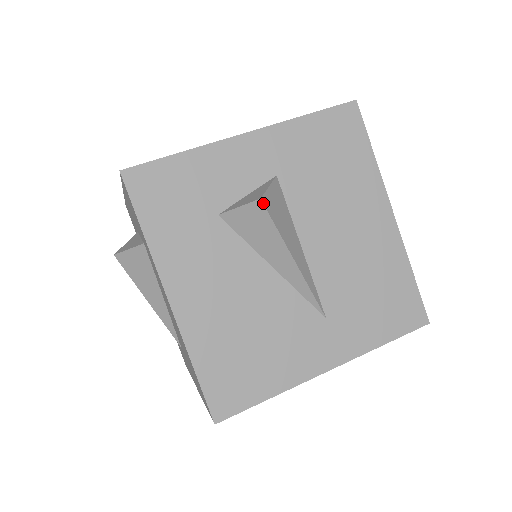
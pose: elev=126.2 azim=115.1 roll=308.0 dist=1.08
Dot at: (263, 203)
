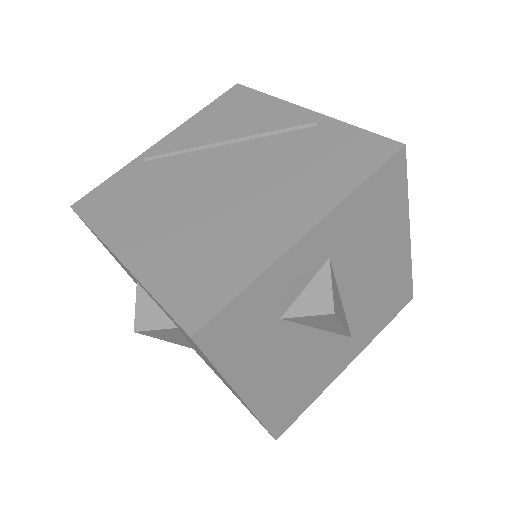
Dot at: (335, 314)
